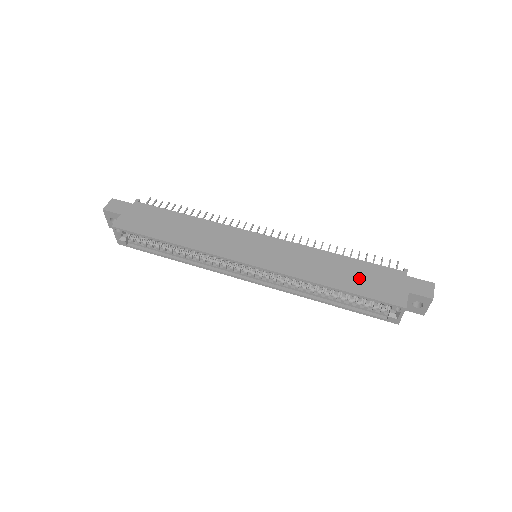
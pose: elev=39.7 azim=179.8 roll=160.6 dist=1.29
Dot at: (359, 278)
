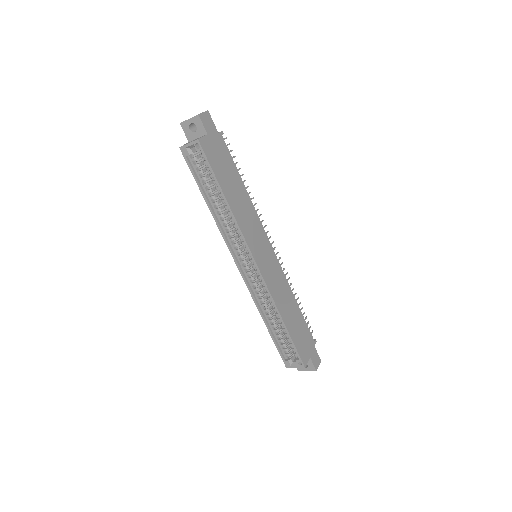
Dot at: (297, 328)
